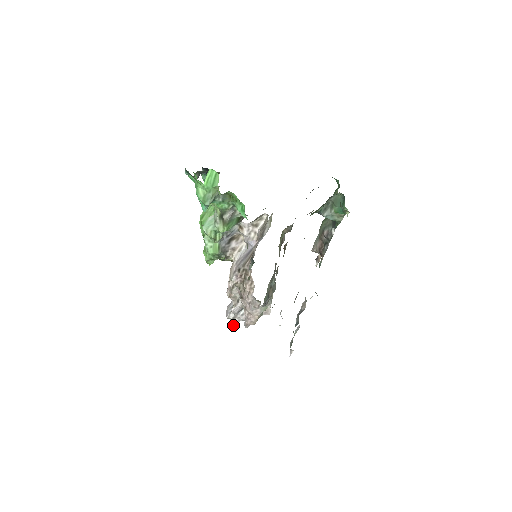
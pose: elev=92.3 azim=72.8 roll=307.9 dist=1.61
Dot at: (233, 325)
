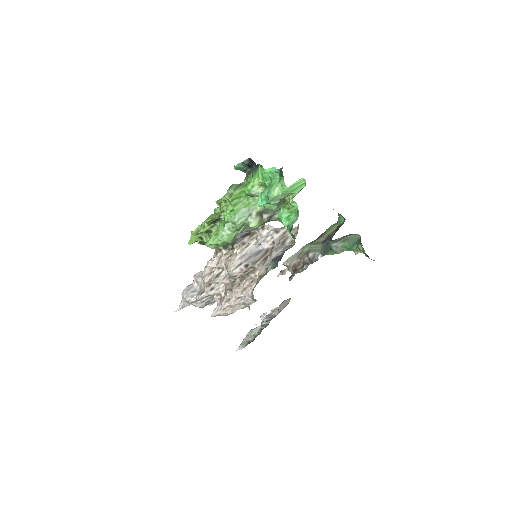
Dot at: (181, 307)
